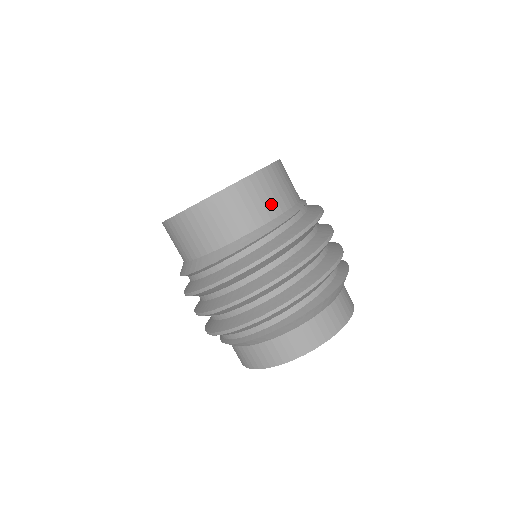
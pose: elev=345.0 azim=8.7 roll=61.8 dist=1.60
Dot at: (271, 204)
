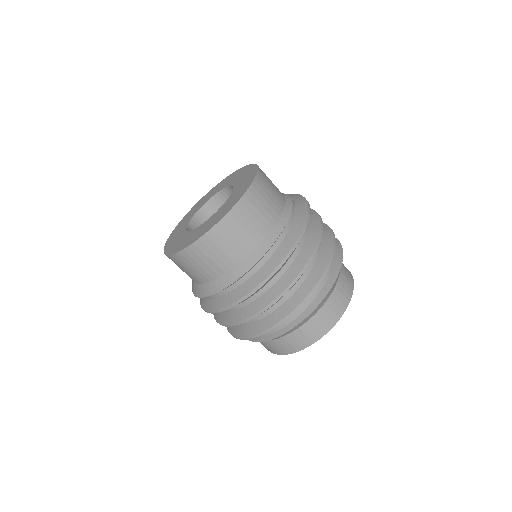
Dot at: (269, 213)
